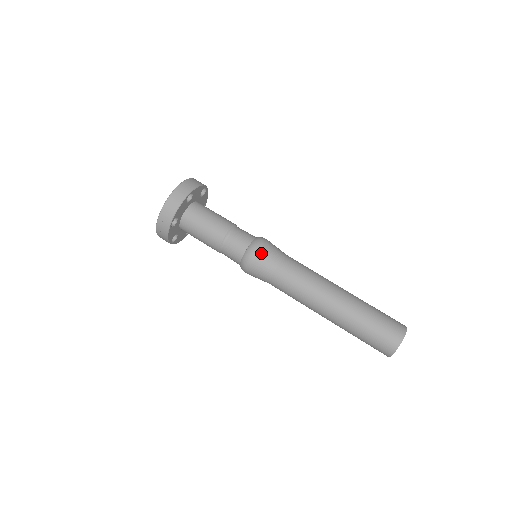
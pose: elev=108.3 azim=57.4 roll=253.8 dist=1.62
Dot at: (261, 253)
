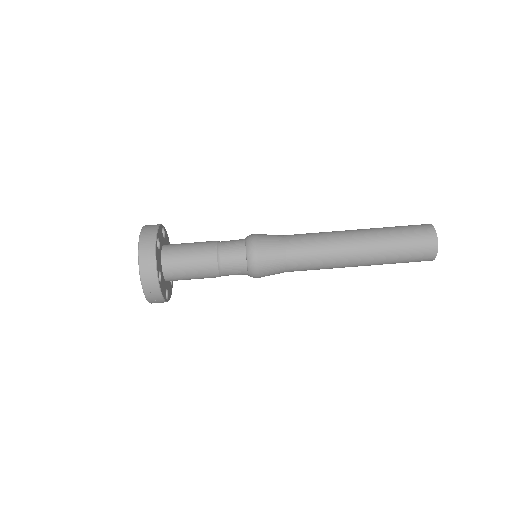
Dot at: (262, 248)
